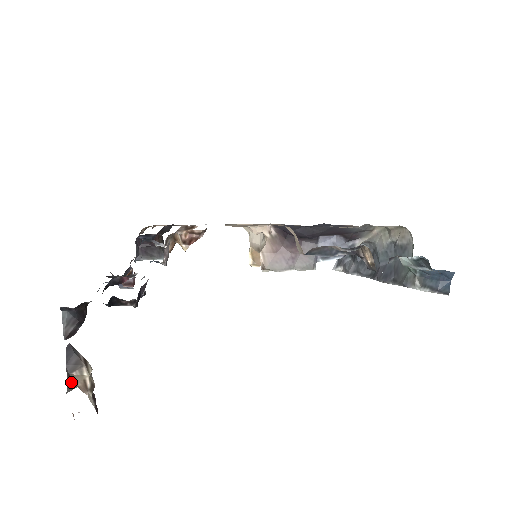
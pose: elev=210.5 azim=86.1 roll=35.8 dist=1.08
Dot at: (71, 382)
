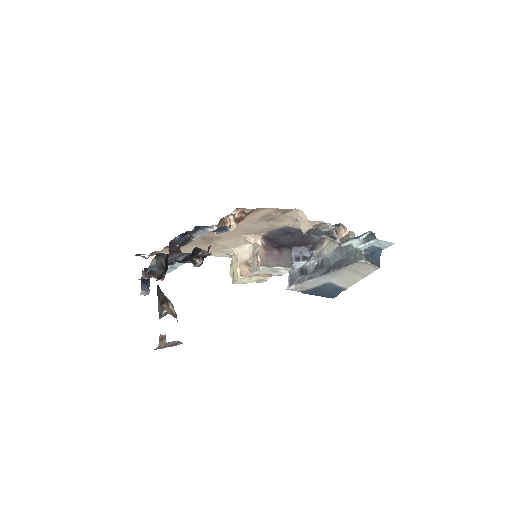
Dot at: (162, 311)
